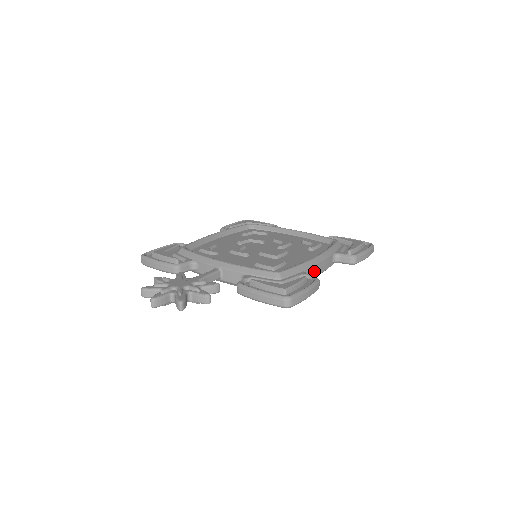
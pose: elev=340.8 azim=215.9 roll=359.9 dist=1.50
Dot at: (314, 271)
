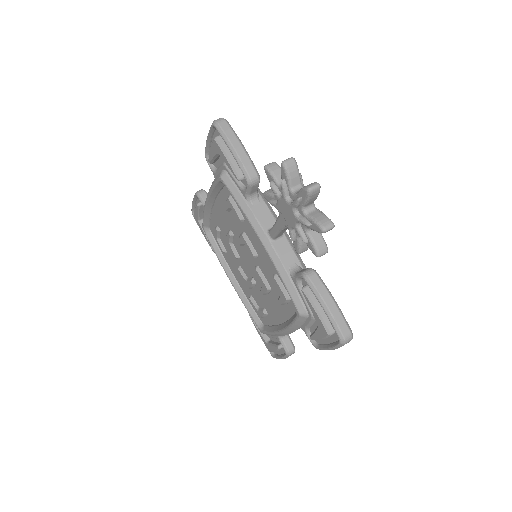
Dot at: occluded
